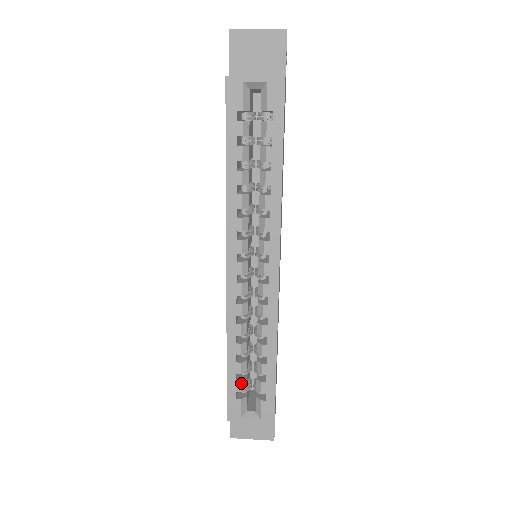
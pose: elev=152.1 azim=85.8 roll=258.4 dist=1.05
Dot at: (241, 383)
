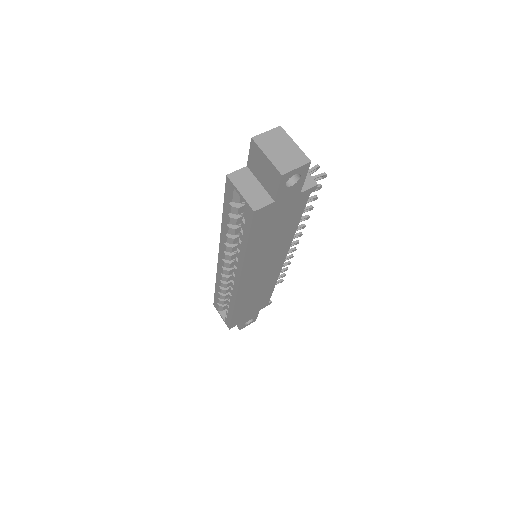
Dot at: (220, 301)
